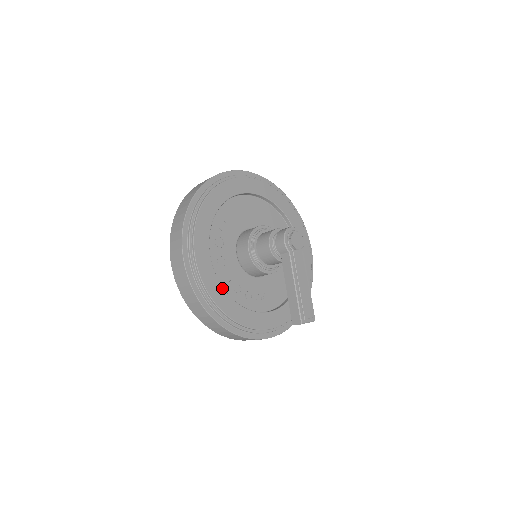
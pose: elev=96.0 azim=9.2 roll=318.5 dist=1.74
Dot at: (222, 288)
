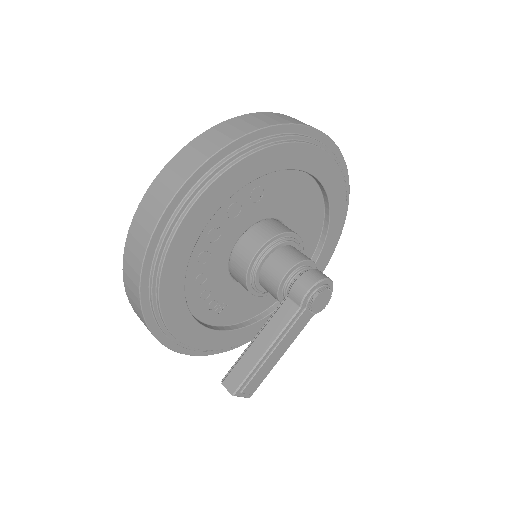
Dot at: (185, 269)
